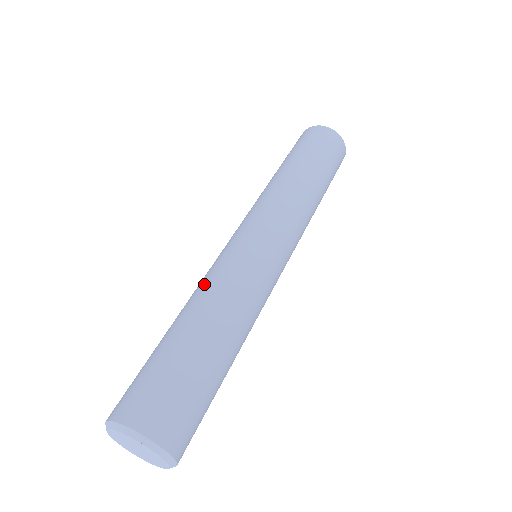
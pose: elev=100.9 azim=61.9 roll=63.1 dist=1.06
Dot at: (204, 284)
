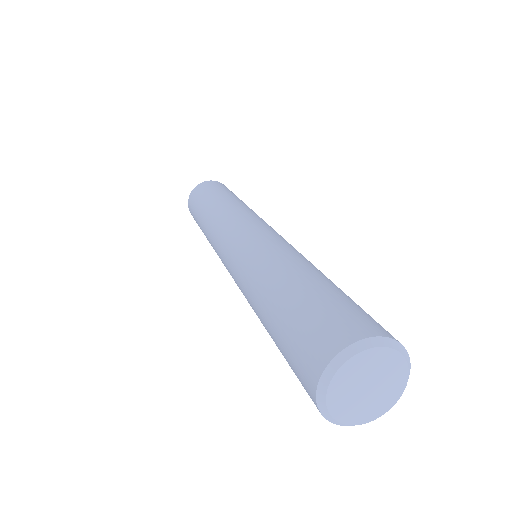
Dot at: (249, 276)
